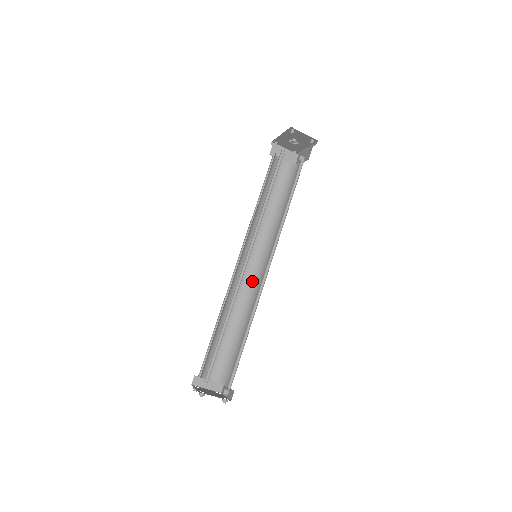
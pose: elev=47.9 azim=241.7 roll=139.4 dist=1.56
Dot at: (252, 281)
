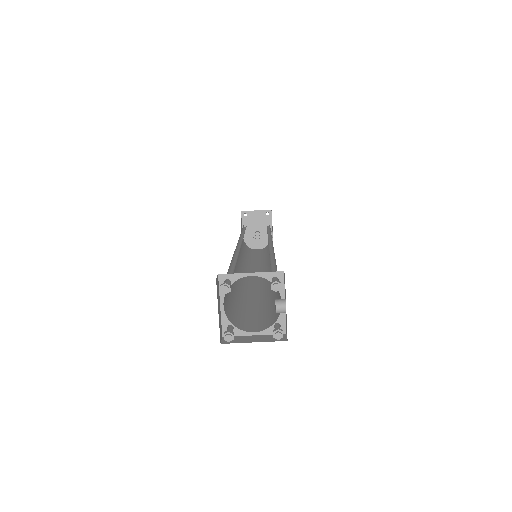
Dot at: occluded
